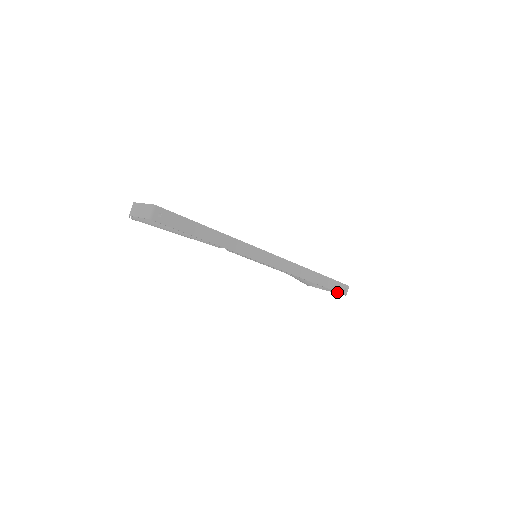
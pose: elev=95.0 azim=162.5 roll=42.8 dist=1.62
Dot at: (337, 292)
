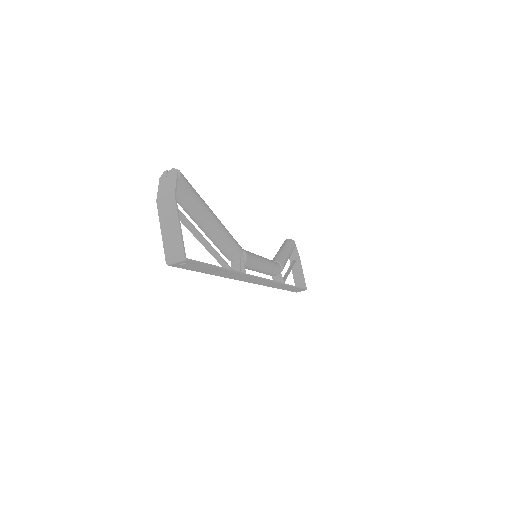
Dot at: (295, 280)
